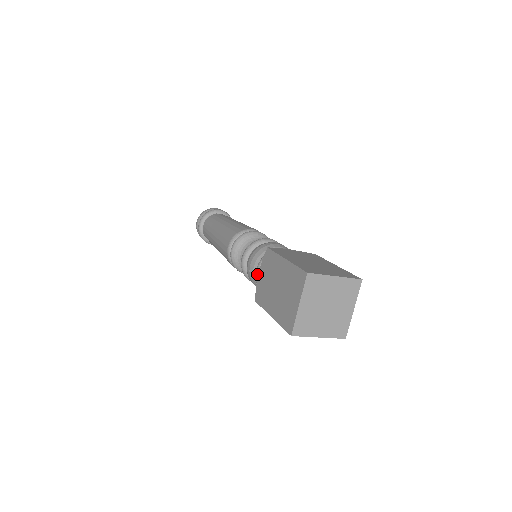
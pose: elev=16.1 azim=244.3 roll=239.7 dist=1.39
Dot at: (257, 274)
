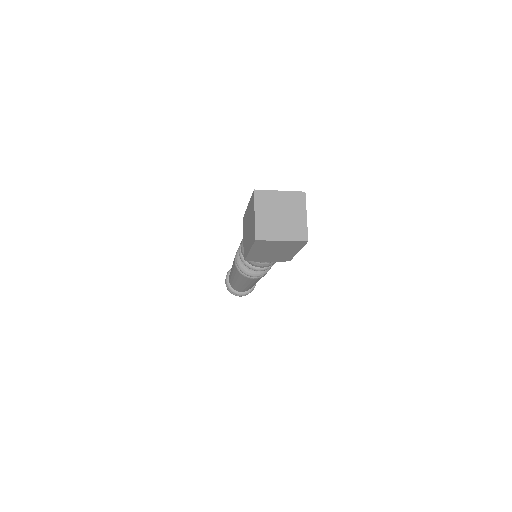
Dot at: occluded
